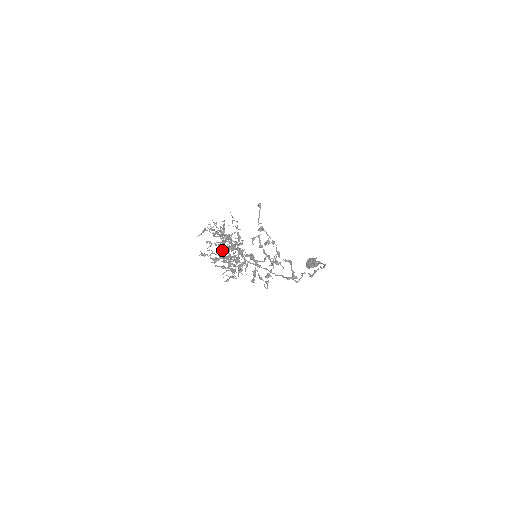
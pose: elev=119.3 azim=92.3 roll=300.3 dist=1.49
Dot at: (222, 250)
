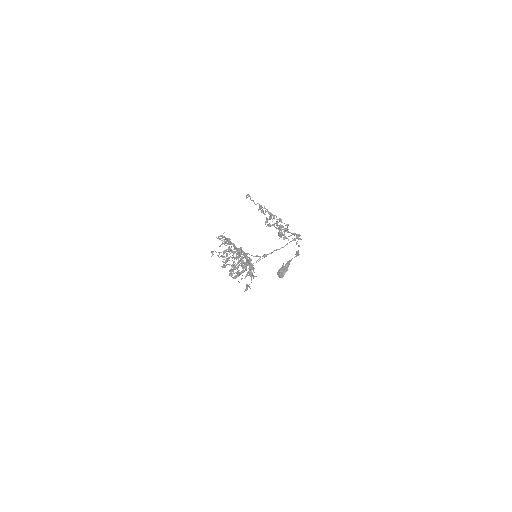
Dot at: (238, 250)
